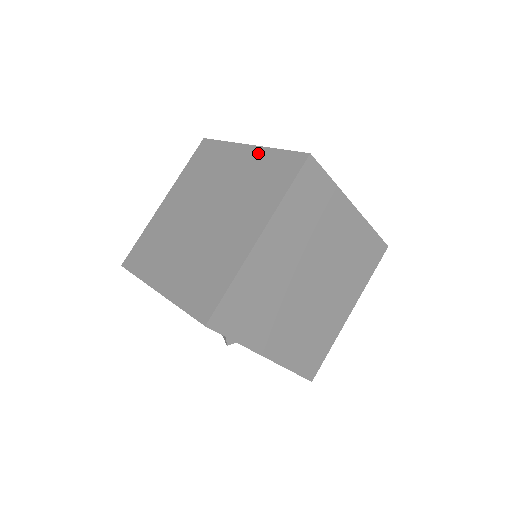
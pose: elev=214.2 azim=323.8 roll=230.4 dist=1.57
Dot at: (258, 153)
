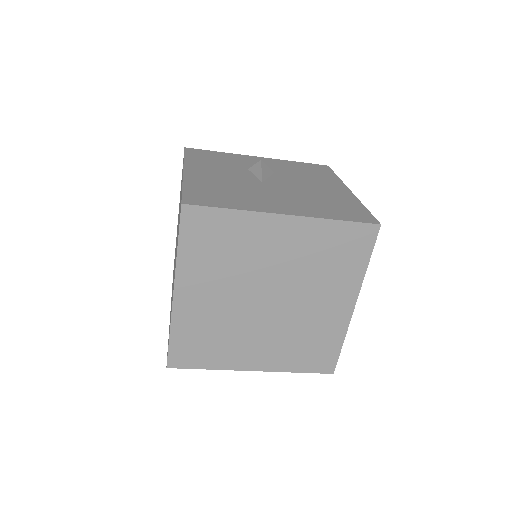
Dot at: occluded
